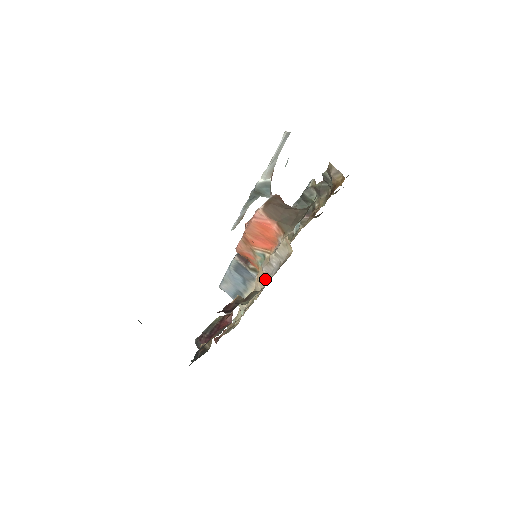
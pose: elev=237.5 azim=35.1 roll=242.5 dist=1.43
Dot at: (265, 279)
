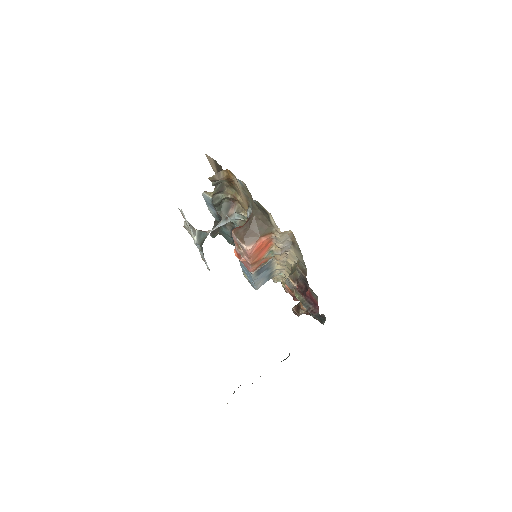
Dot at: (285, 254)
